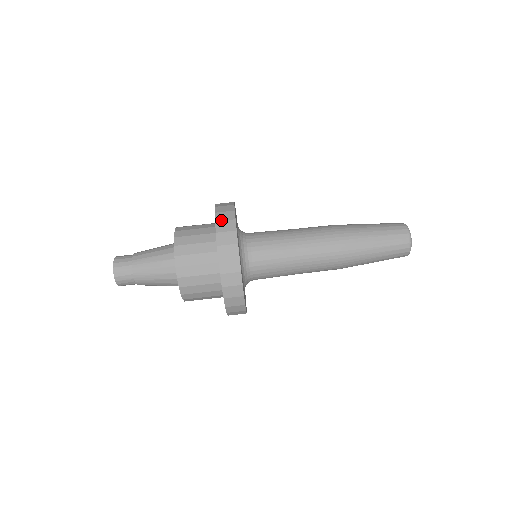
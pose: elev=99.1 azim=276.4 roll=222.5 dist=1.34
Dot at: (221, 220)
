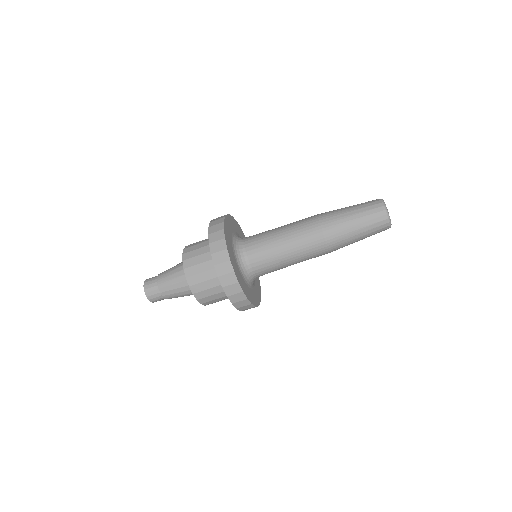
Dot at: (231, 295)
